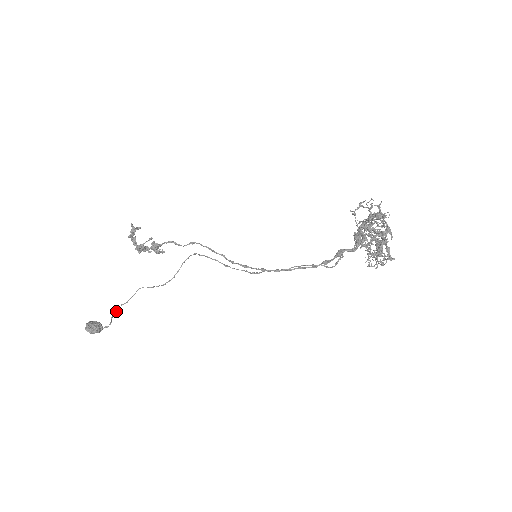
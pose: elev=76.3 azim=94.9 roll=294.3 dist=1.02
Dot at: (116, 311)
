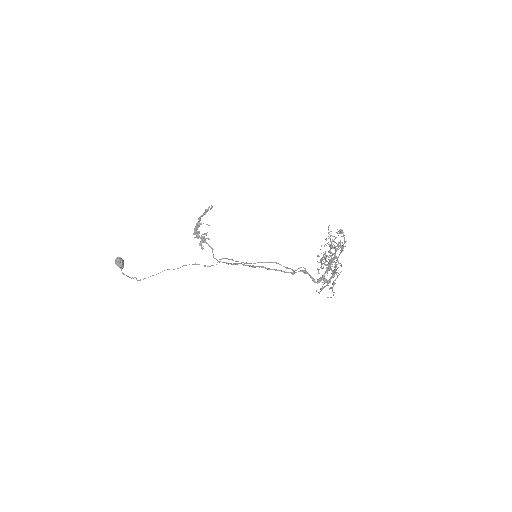
Dot at: occluded
